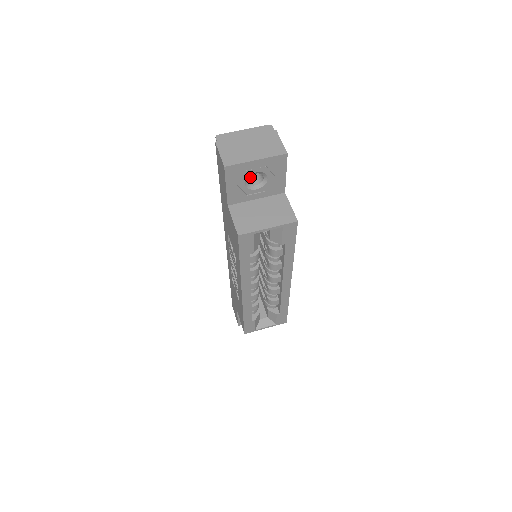
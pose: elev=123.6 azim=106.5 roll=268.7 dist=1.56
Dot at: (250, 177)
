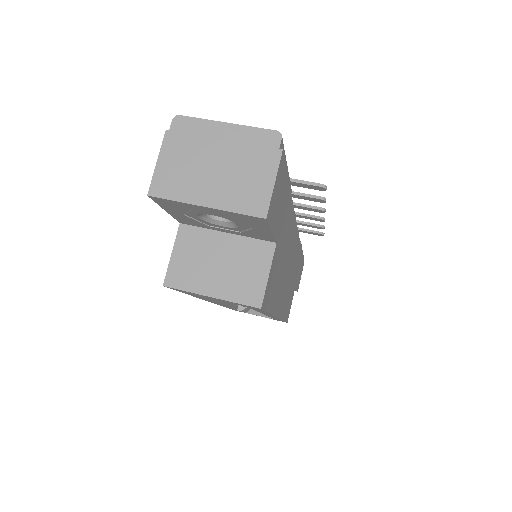
Dot at: occluded
